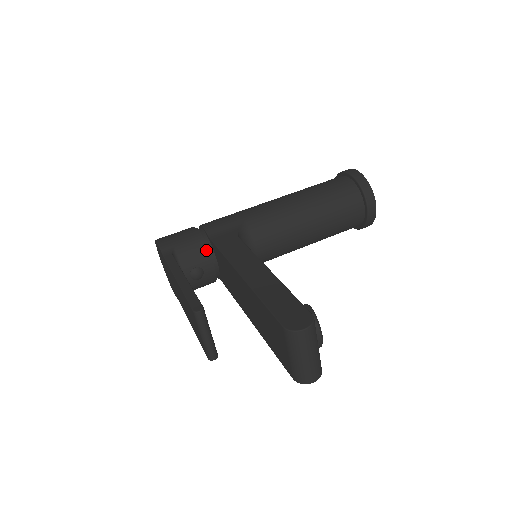
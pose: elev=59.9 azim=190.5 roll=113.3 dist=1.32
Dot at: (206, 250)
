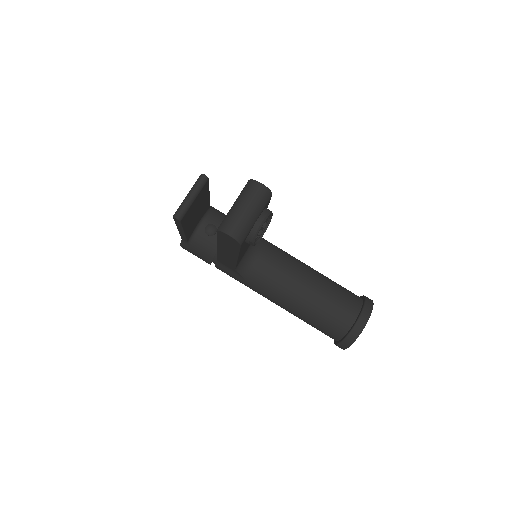
Dot at: occluded
